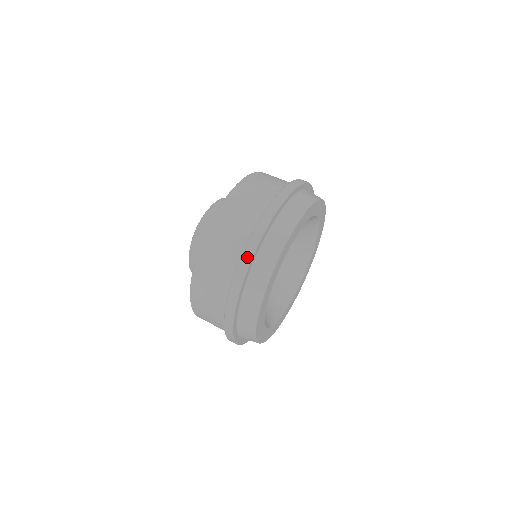
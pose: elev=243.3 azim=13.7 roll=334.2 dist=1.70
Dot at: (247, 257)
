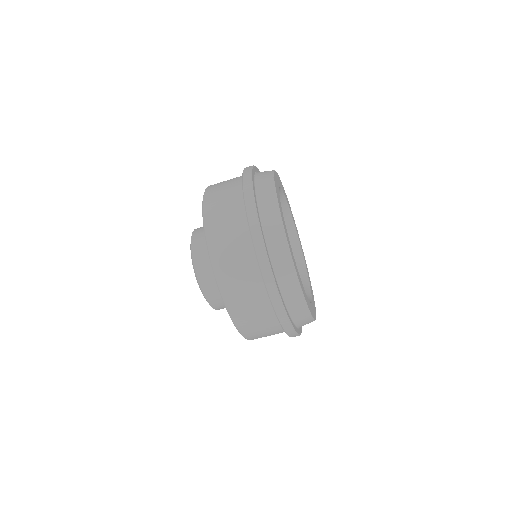
Dot at: (269, 278)
